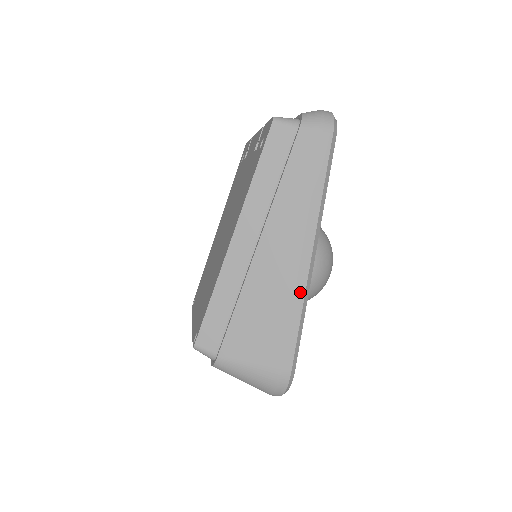
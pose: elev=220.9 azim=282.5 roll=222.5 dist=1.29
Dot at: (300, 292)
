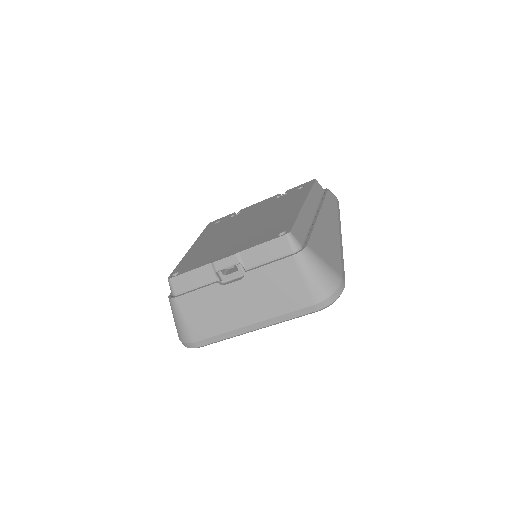
Dot at: (341, 247)
